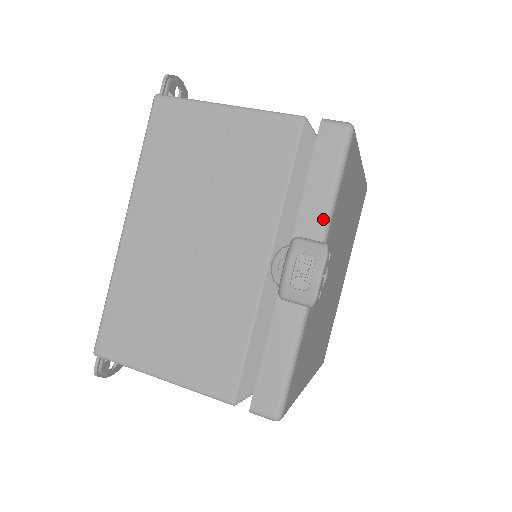
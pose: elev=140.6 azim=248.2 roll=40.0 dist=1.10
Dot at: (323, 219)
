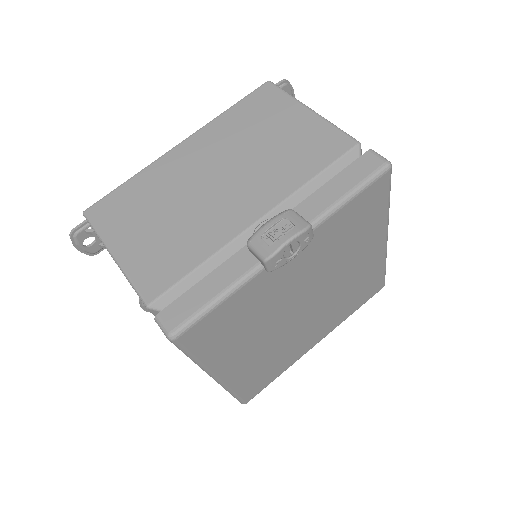
Dot at: (322, 211)
